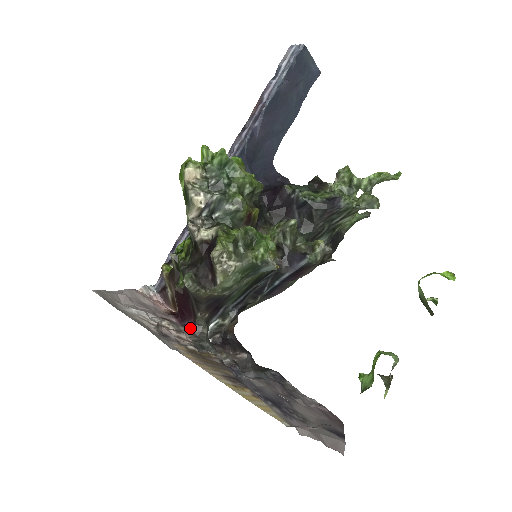
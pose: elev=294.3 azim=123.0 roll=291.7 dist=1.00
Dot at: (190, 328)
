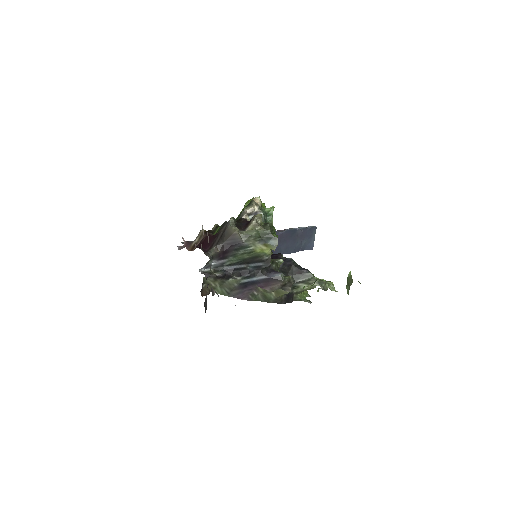
Dot at: (203, 251)
